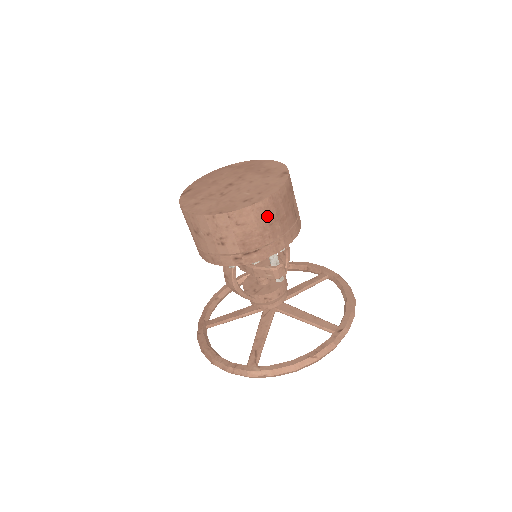
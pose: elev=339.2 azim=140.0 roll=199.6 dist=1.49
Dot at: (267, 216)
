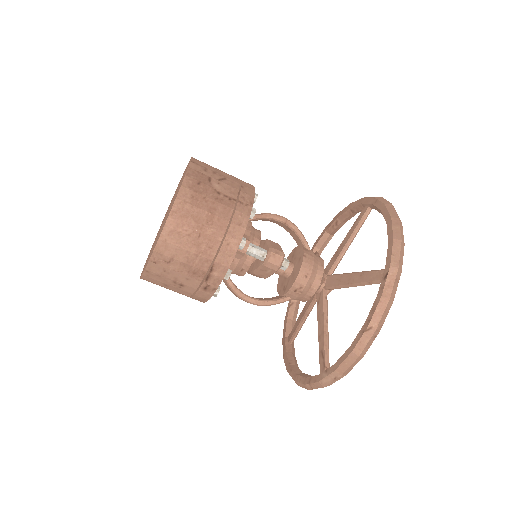
Dot at: (186, 232)
